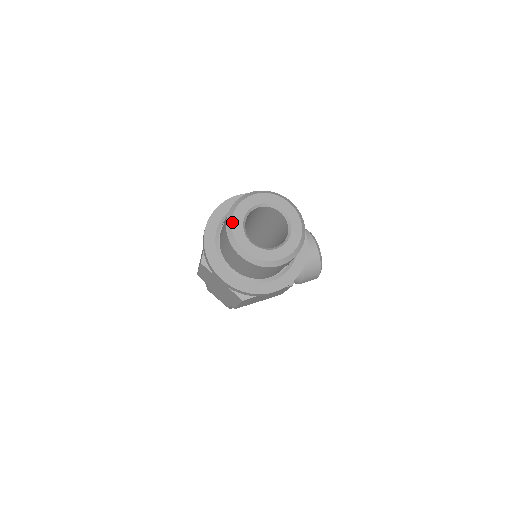
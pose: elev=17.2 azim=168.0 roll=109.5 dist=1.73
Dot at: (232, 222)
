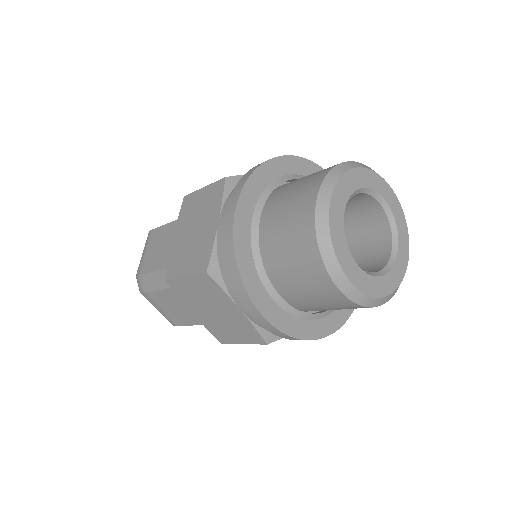
Dot at: (329, 217)
